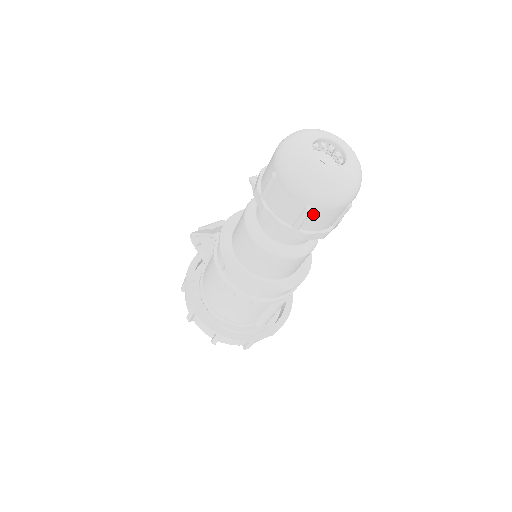
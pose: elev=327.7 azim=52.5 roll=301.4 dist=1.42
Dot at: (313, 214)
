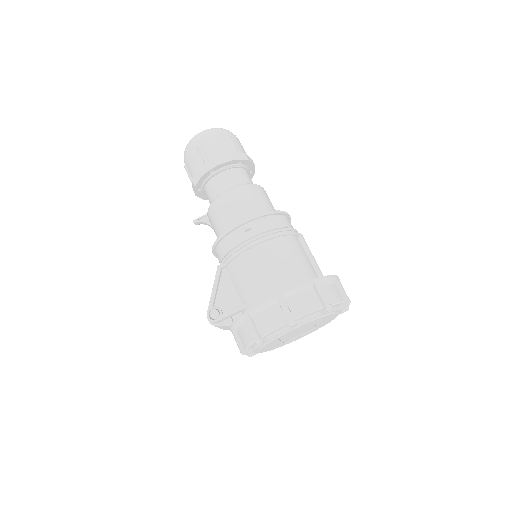
Dot at: (233, 141)
